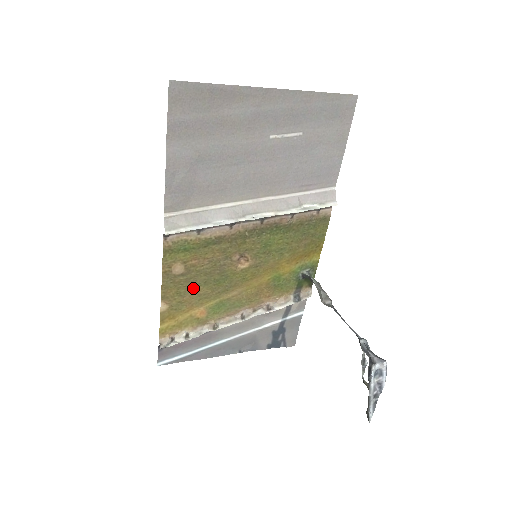
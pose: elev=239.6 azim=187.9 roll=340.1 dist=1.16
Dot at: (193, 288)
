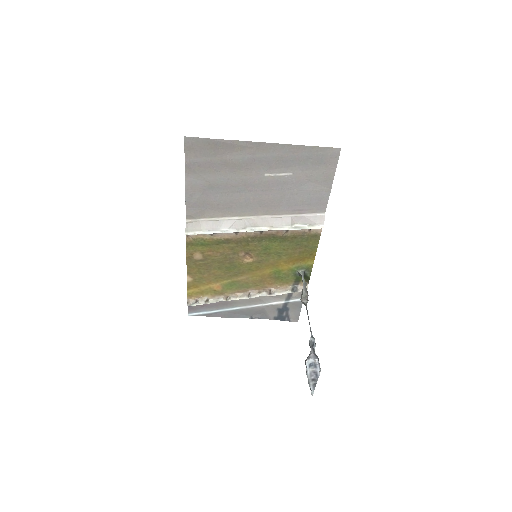
Dot at: (210, 270)
